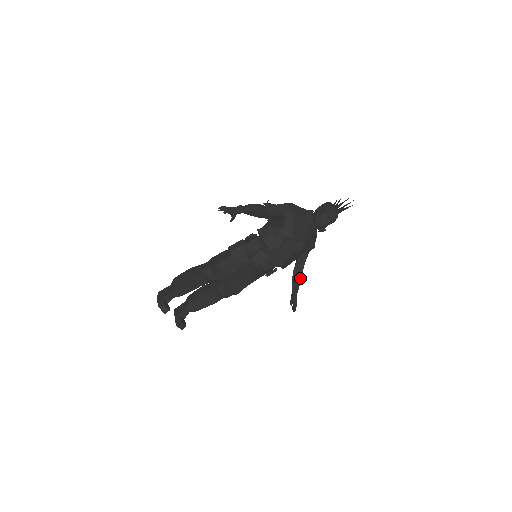
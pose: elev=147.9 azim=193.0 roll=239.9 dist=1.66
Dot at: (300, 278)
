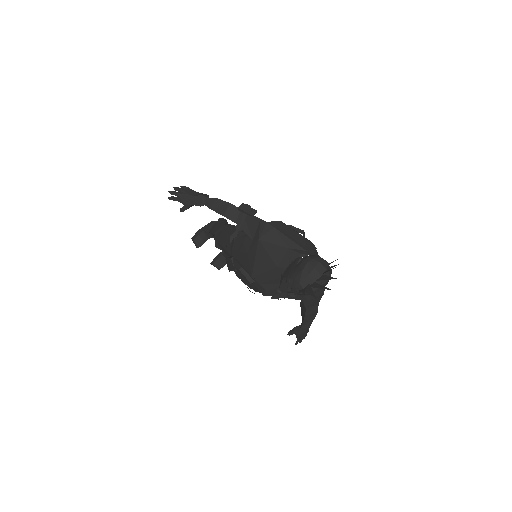
Dot at: (304, 317)
